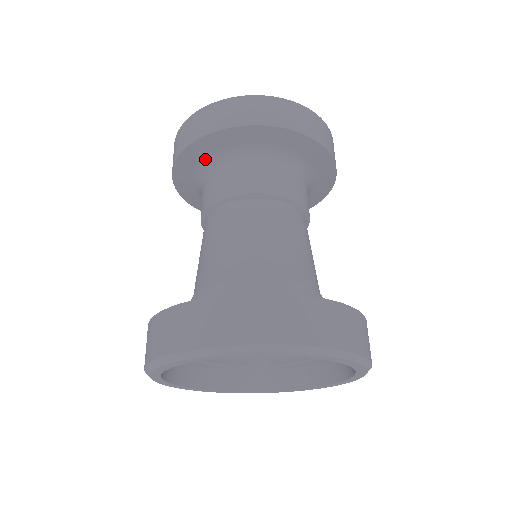
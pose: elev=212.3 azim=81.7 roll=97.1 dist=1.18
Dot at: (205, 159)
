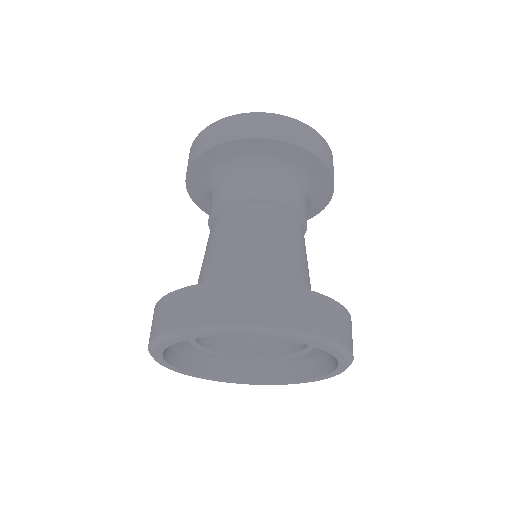
Dot at: (204, 183)
